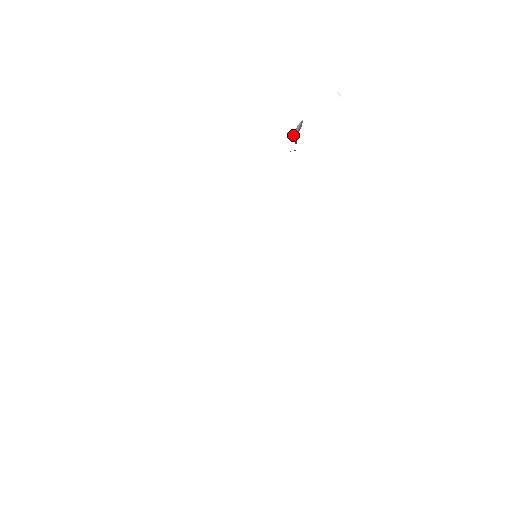
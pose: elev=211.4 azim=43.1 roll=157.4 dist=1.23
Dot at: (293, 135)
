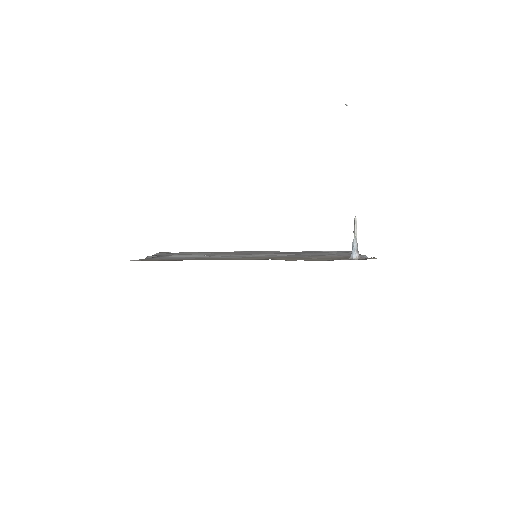
Dot at: (357, 249)
